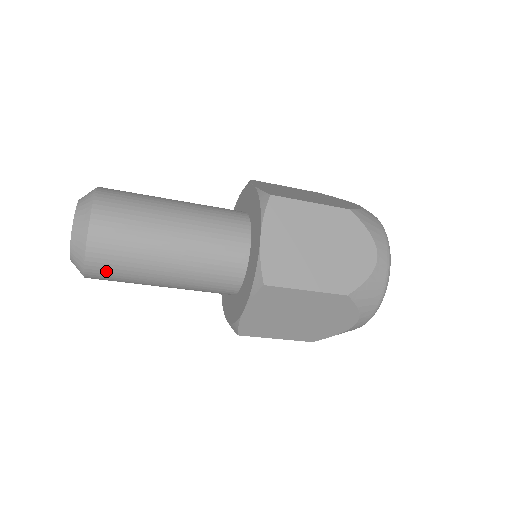
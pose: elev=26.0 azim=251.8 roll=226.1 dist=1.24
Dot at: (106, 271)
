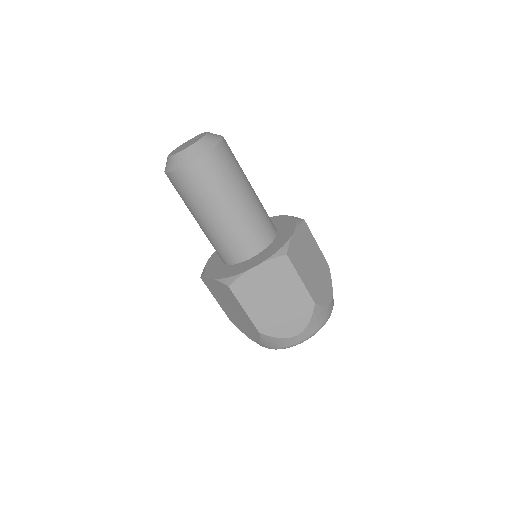
Dot at: (227, 156)
